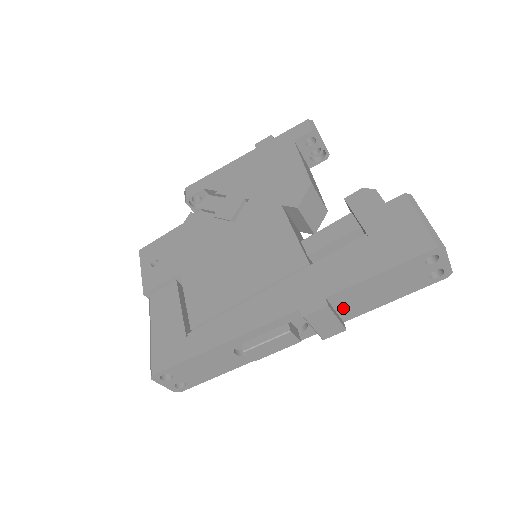
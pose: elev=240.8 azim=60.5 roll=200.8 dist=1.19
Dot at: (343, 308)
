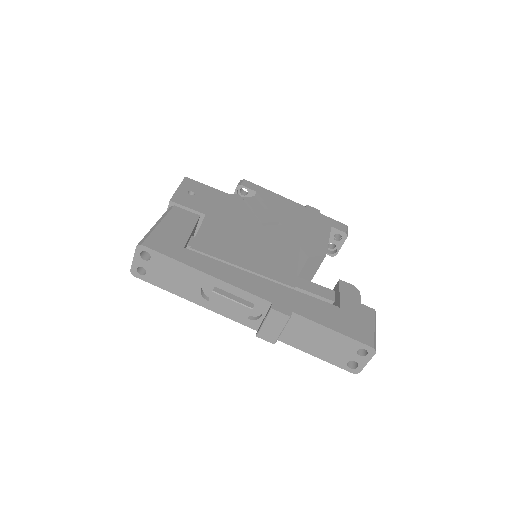
Dot at: (289, 329)
